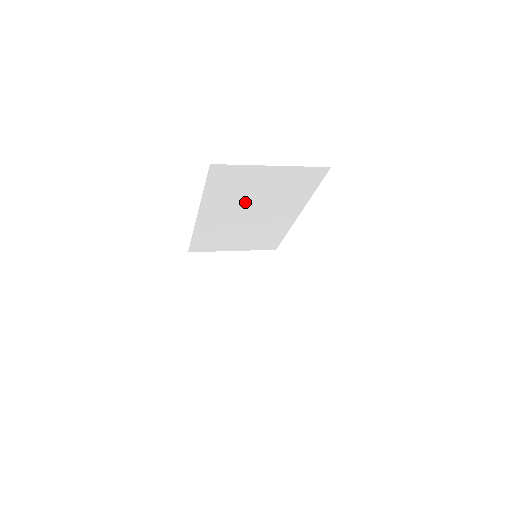
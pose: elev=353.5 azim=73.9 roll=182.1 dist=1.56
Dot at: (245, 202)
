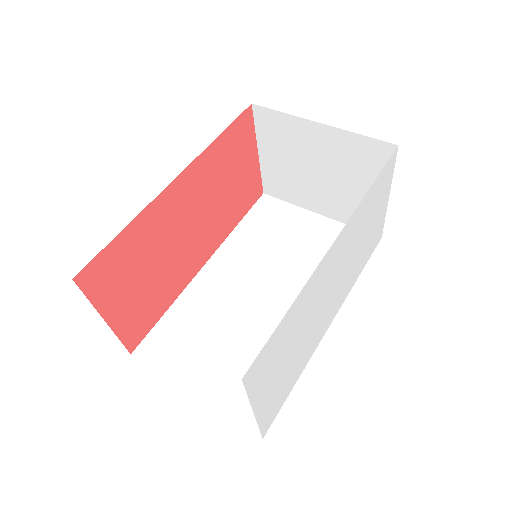
Dot at: occluded
